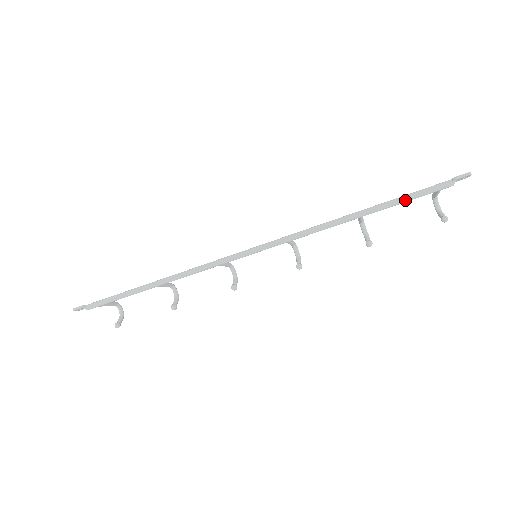
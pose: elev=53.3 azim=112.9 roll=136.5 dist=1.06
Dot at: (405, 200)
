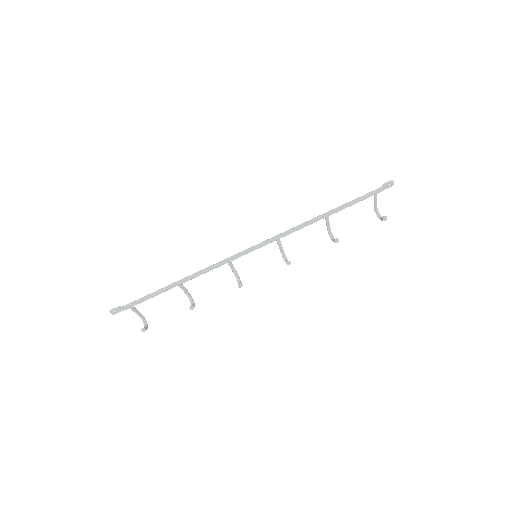
Dot at: (355, 201)
